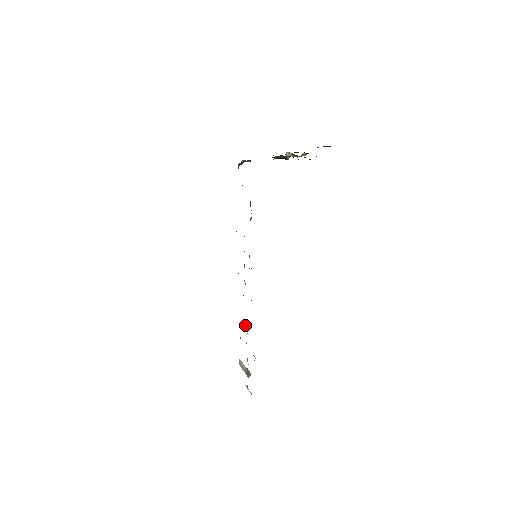
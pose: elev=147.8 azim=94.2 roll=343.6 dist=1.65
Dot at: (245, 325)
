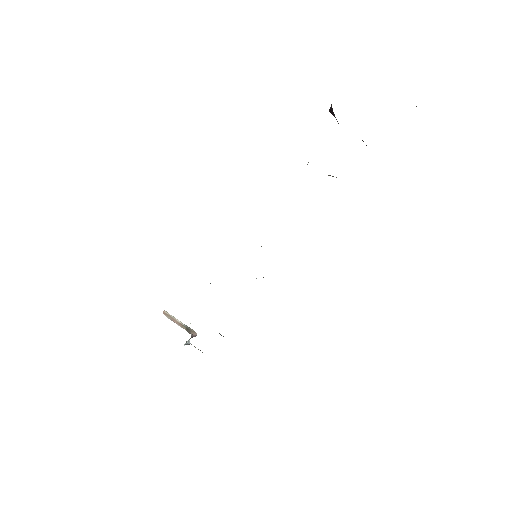
Dot at: occluded
